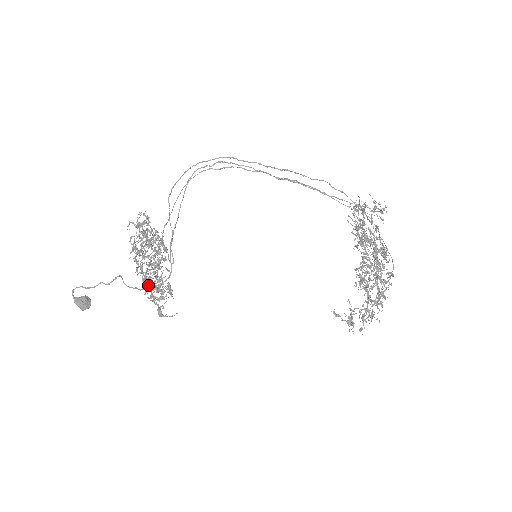
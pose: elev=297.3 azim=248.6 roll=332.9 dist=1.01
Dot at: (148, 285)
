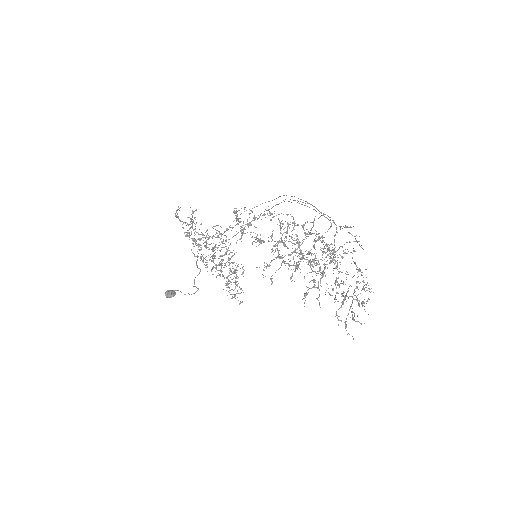
Dot at: occluded
